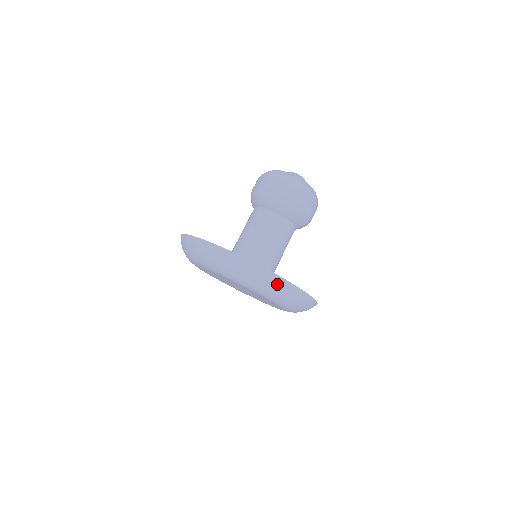
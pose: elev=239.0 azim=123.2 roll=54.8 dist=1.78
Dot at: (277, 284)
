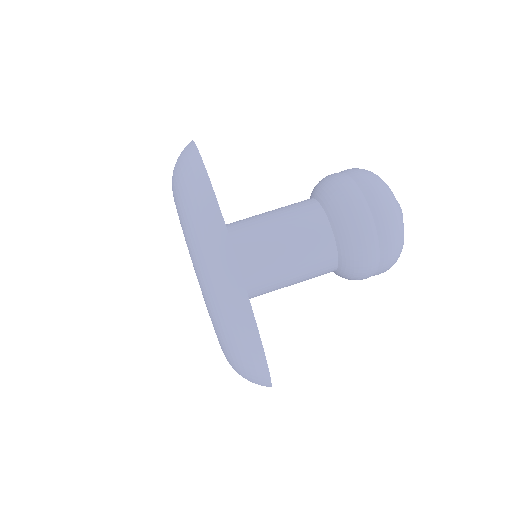
Dot at: occluded
